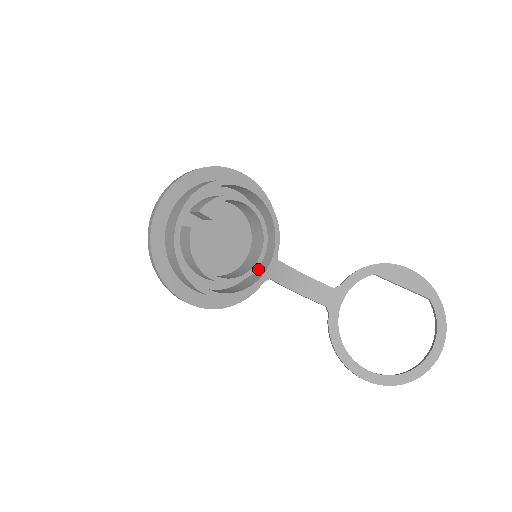
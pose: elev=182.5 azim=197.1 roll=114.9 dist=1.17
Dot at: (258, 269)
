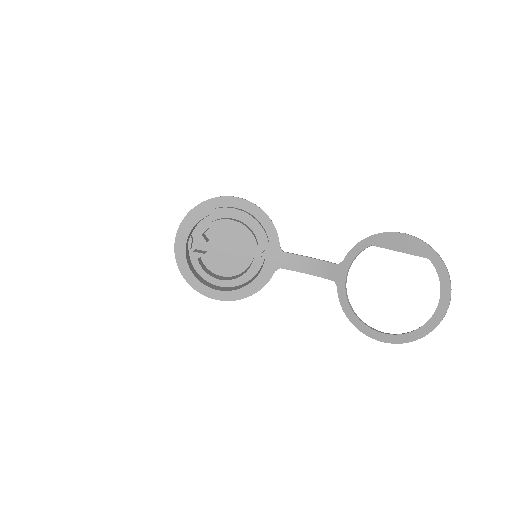
Dot at: (262, 265)
